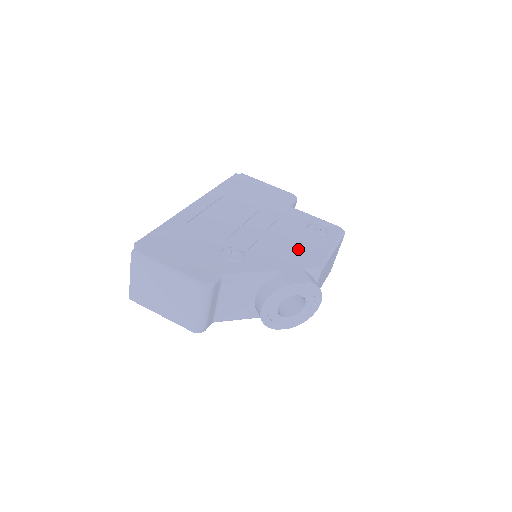
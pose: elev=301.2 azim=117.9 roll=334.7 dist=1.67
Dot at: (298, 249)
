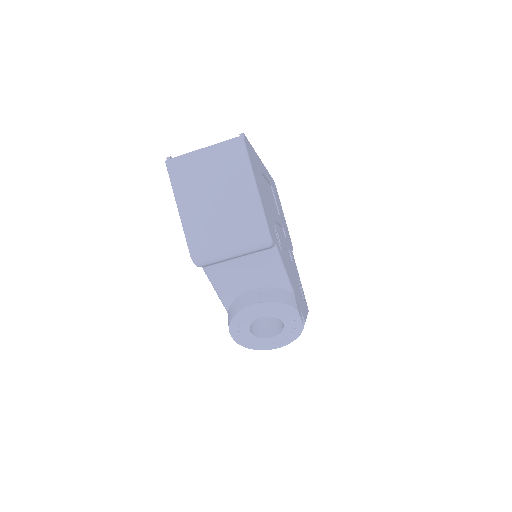
Dot at: occluded
